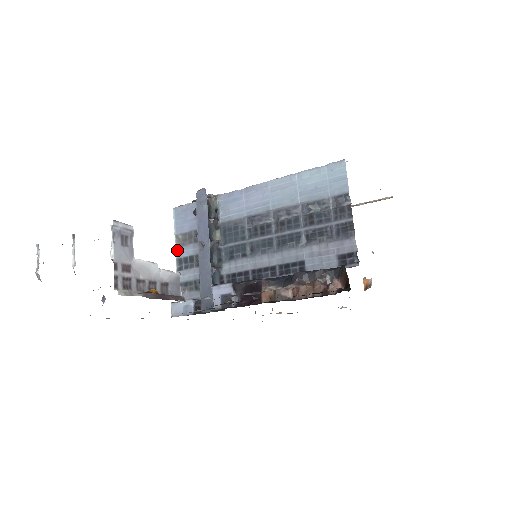
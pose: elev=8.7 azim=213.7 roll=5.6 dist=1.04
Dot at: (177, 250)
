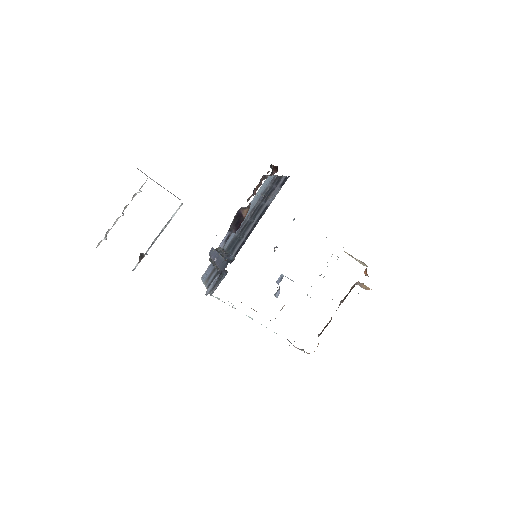
Dot at: (206, 285)
